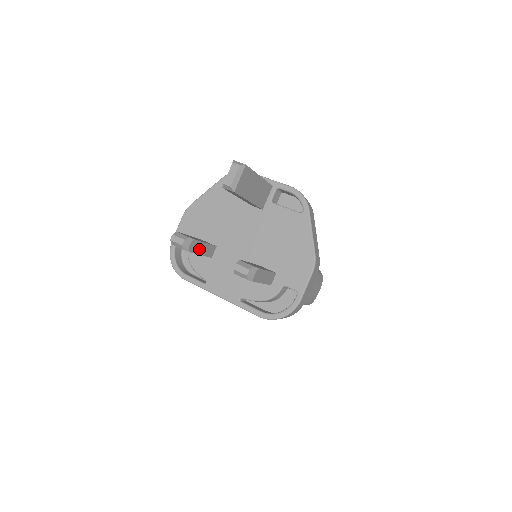
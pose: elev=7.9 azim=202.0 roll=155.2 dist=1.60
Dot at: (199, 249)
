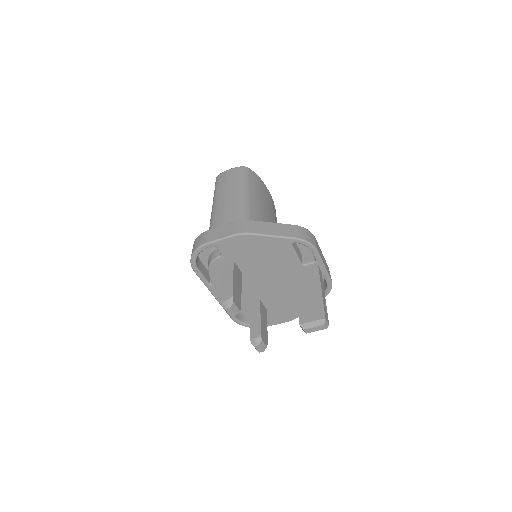
Dot at: occluded
